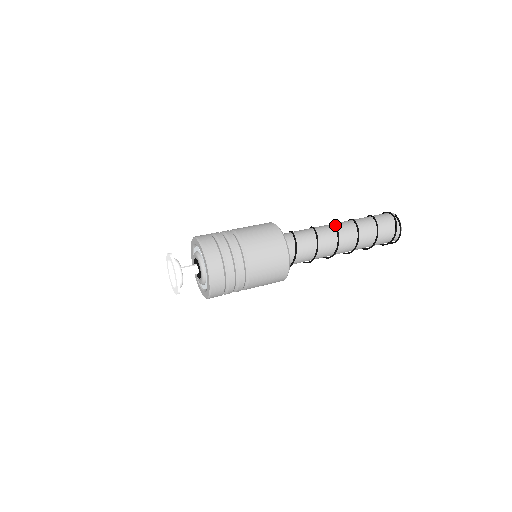
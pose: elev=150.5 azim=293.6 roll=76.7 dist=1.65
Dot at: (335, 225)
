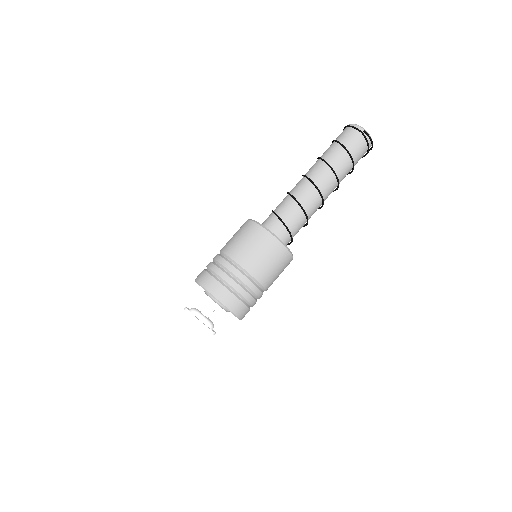
Dot at: (314, 185)
